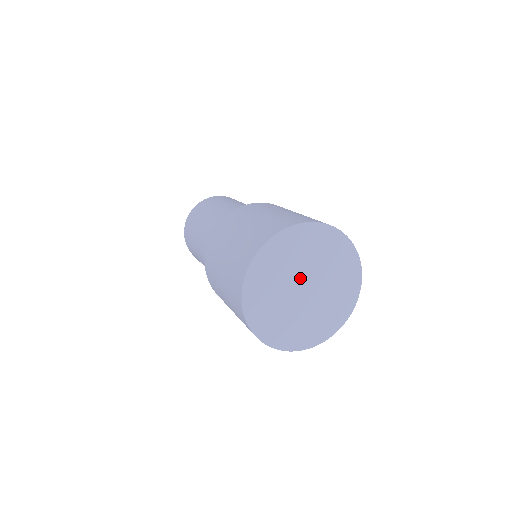
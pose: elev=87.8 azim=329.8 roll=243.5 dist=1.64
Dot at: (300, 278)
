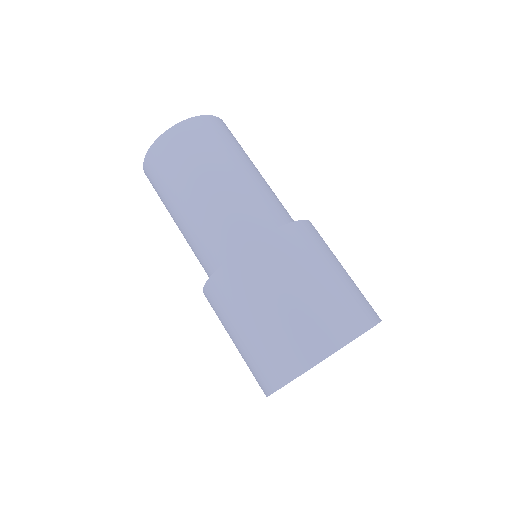
Dot at: occluded
